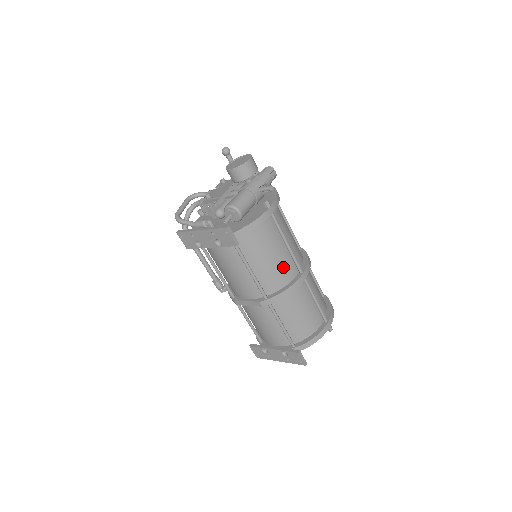
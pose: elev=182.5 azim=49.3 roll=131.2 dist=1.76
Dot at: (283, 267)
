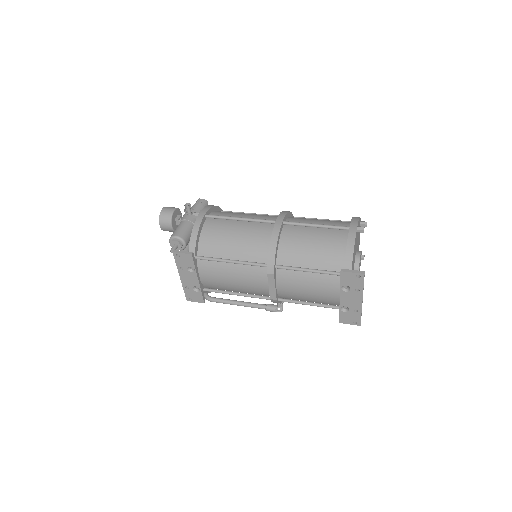
Dot at: (254, 234)
